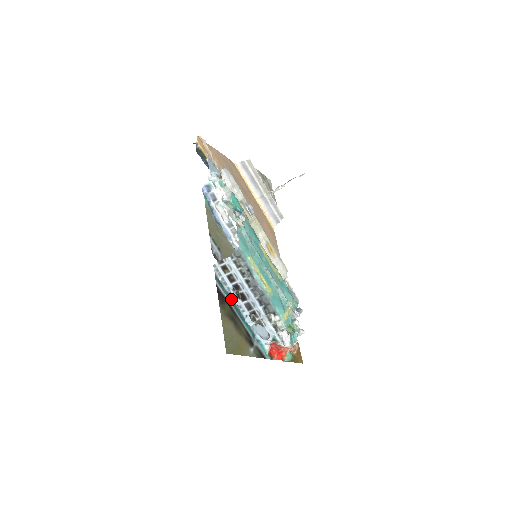
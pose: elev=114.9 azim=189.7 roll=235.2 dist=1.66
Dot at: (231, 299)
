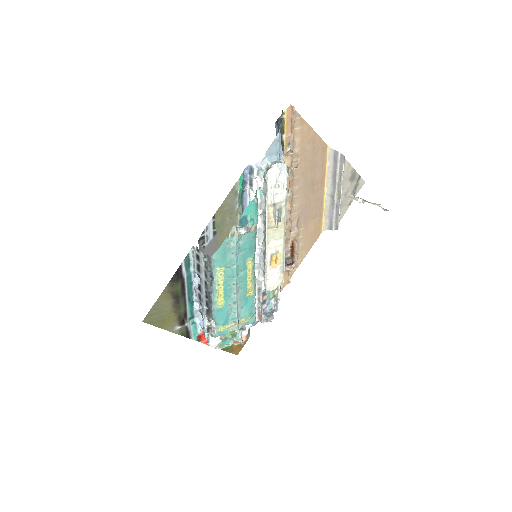
Dot at: (190, 281)
